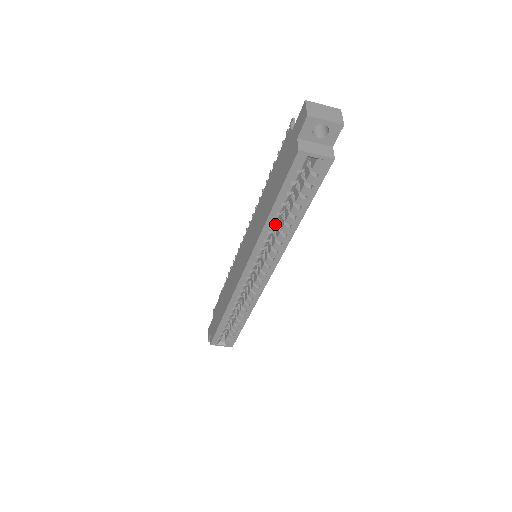
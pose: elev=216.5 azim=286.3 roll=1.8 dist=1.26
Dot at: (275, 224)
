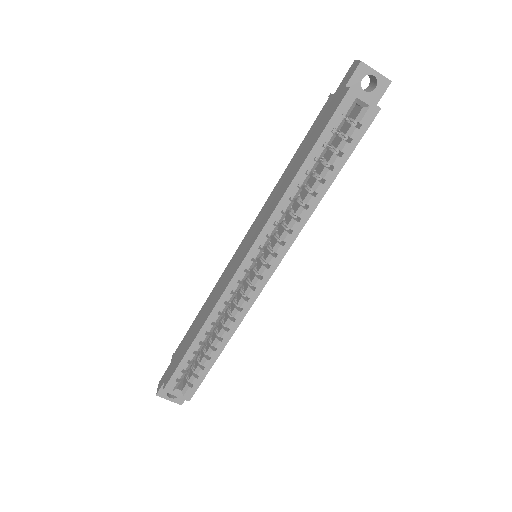
Dot at: (300, 188)
